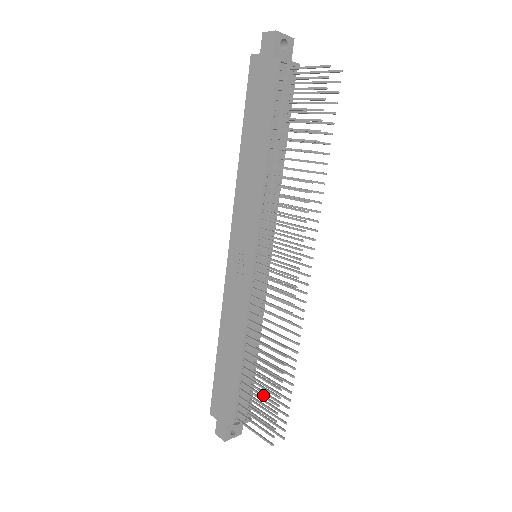
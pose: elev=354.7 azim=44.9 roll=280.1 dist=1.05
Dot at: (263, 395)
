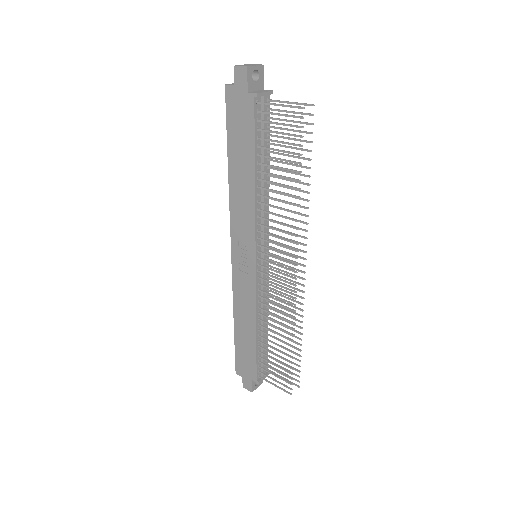
Dot at: (279, 361)
